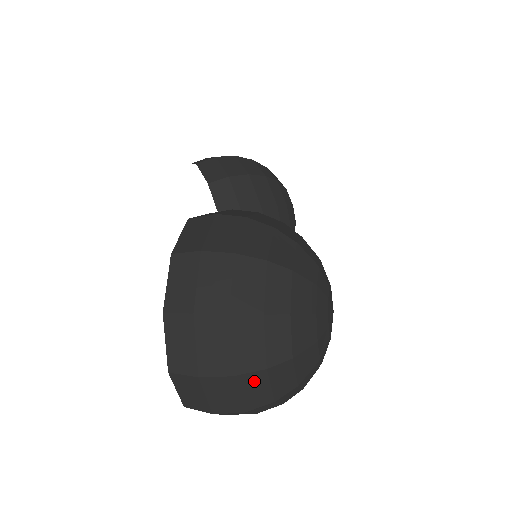
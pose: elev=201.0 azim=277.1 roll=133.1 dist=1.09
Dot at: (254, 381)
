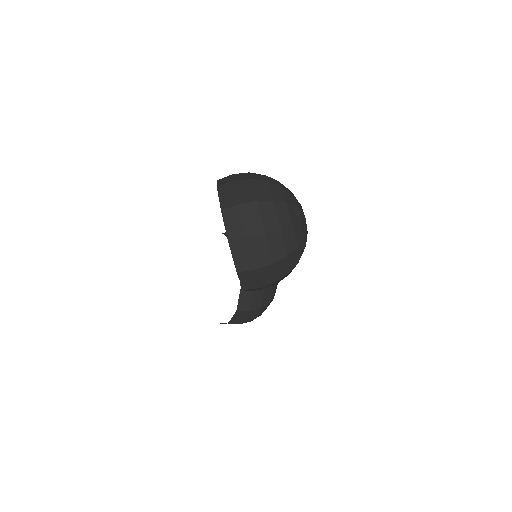
Dot at: (268, 208)
